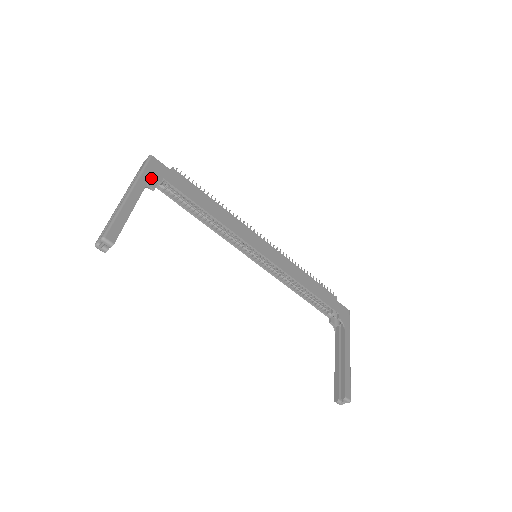
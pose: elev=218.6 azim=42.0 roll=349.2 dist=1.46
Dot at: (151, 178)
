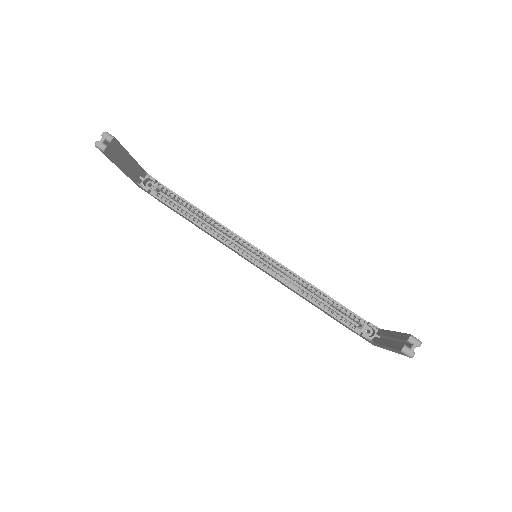
Dot at: (147, 173)
